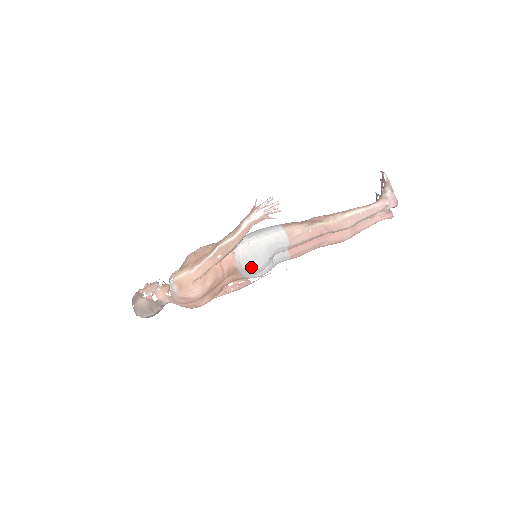
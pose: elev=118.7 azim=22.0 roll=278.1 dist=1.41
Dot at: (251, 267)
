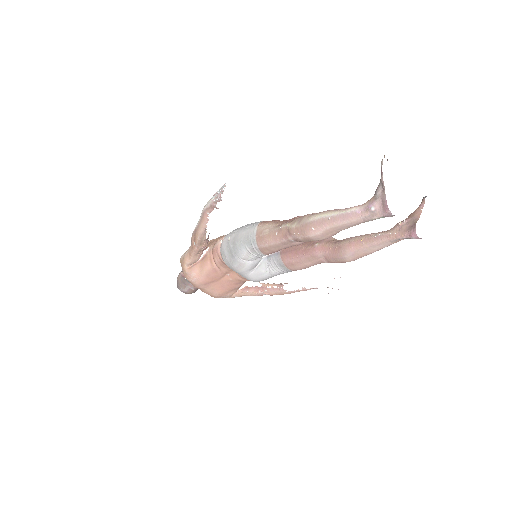
Dot at: (230, 265)
